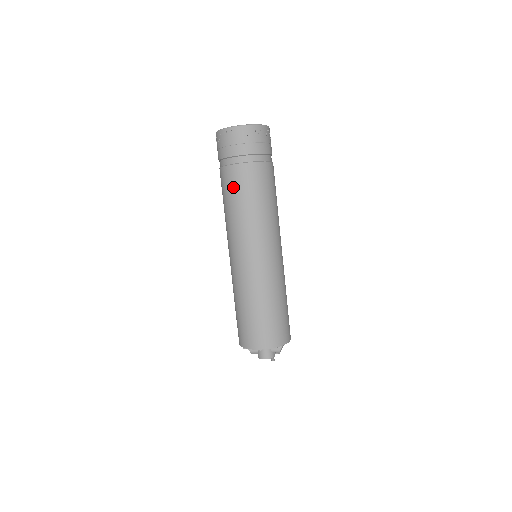
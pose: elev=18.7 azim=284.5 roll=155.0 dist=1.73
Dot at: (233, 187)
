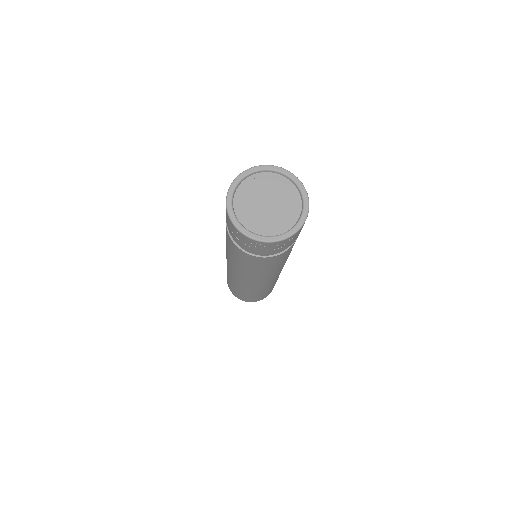
Dot at: (252, 264)
